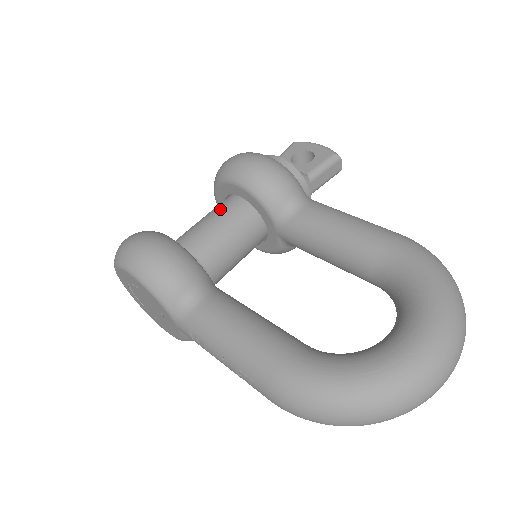
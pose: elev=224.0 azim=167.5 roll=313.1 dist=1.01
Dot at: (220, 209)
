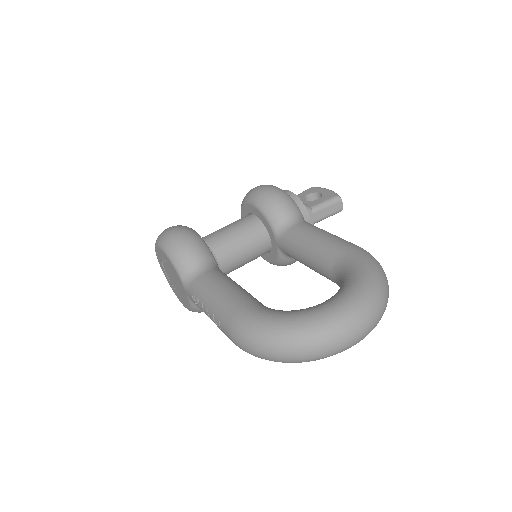
Dot at: (238, 221)
